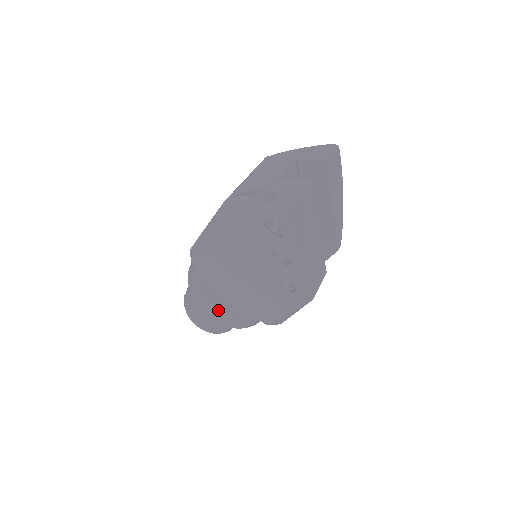
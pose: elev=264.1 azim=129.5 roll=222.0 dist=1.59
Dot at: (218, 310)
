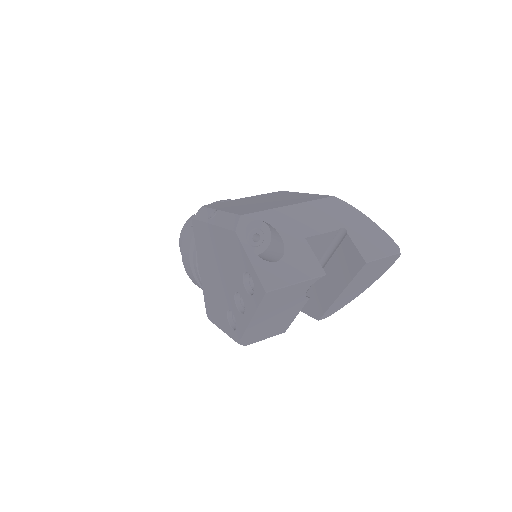
Dot at: (189, 265)
